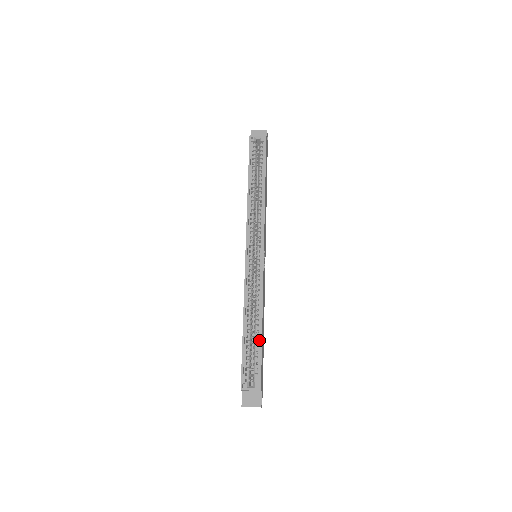
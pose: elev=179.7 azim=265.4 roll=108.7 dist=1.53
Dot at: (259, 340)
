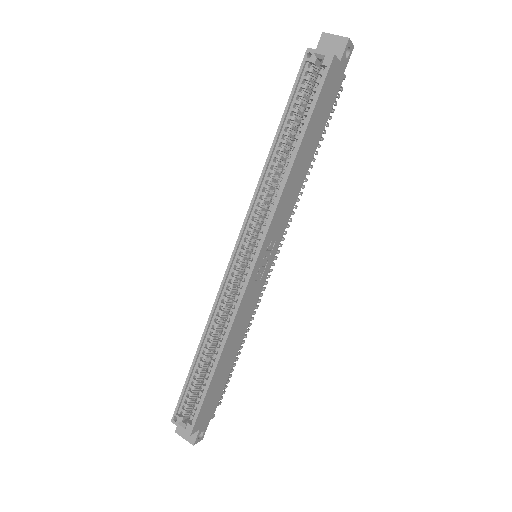
Dot at: (210, 377)
